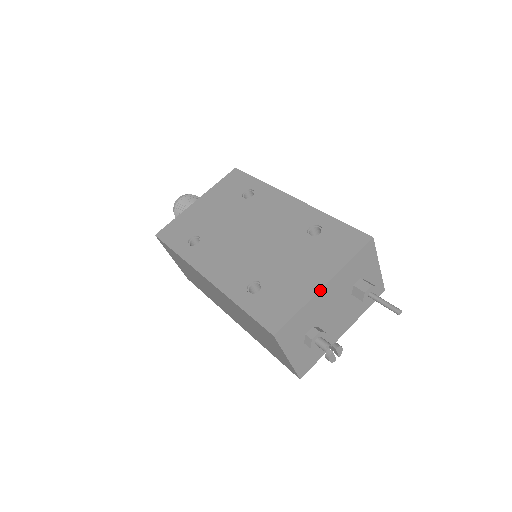
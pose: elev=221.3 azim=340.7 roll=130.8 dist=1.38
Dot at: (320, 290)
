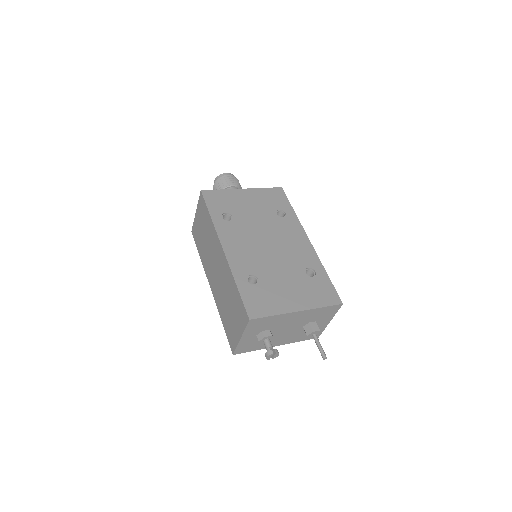
Dot at: (293, 312)
